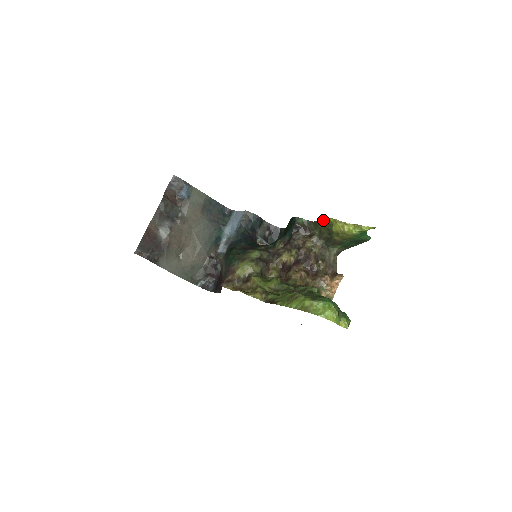
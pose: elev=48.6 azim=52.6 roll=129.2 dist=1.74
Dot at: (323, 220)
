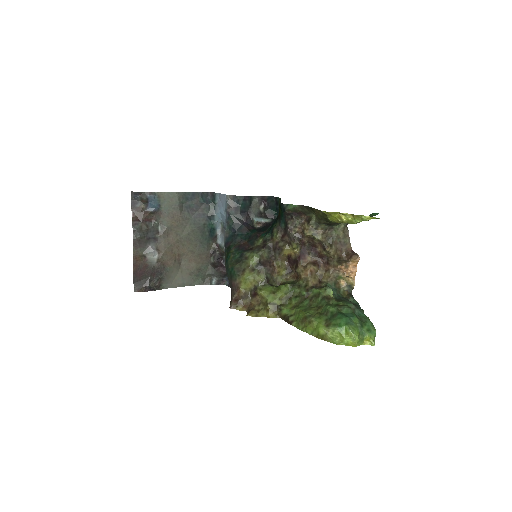
Dot at: (315, 209)
